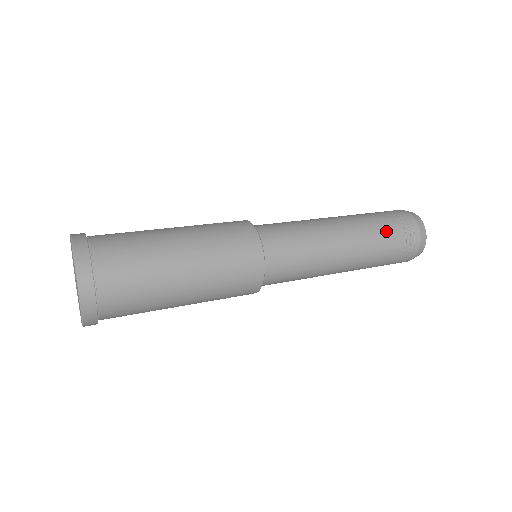
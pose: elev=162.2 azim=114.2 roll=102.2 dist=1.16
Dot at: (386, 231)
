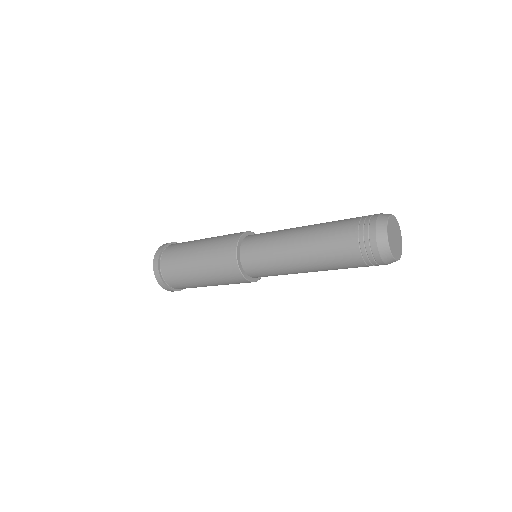
Dot at: (340, 225)
